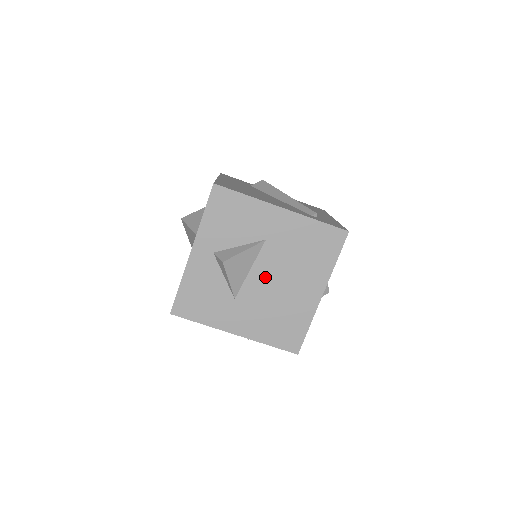
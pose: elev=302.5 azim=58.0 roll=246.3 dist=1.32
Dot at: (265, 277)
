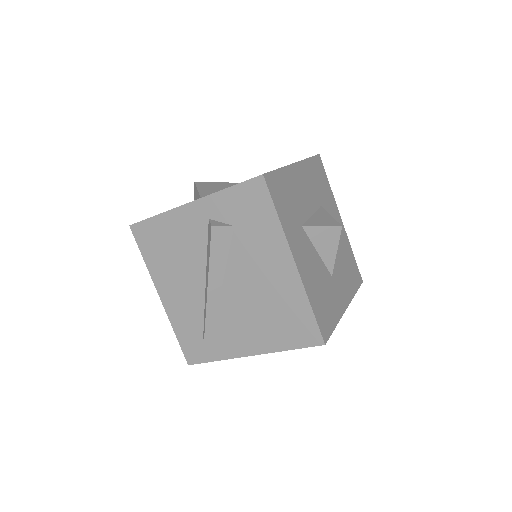
Dot at: occluded
